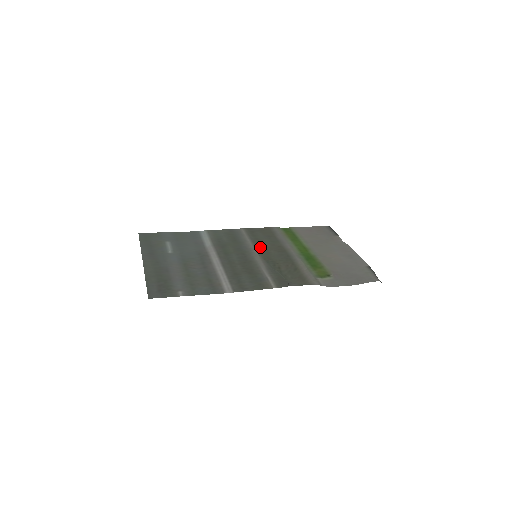
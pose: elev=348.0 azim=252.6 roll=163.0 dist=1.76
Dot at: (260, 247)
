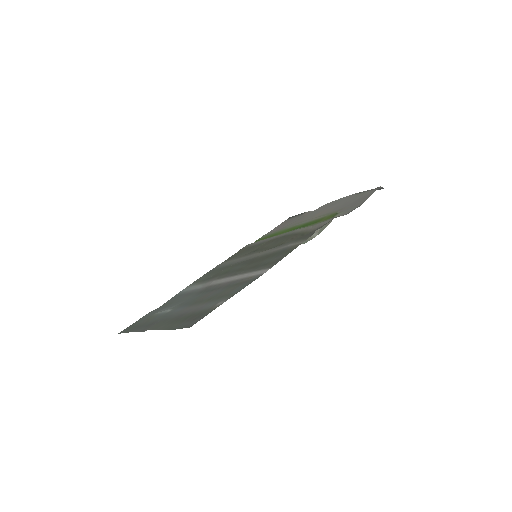
Dot at: (251, 253)
